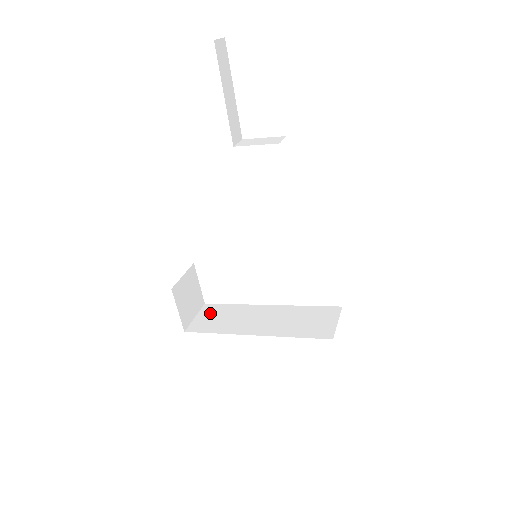
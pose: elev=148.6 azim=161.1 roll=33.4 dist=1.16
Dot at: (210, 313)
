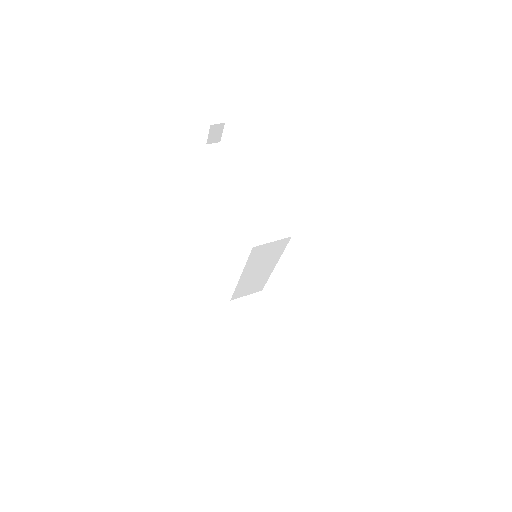
Dot at: occluded
